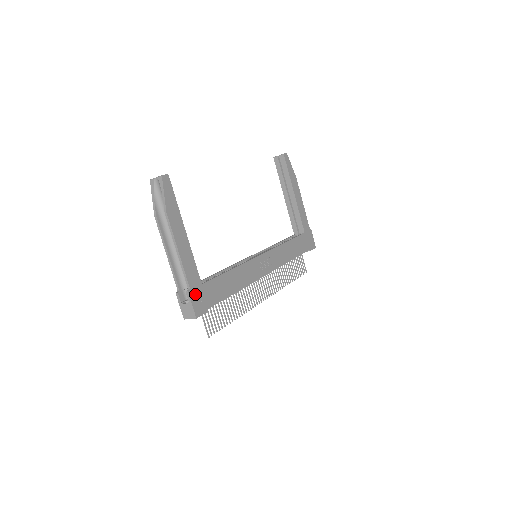
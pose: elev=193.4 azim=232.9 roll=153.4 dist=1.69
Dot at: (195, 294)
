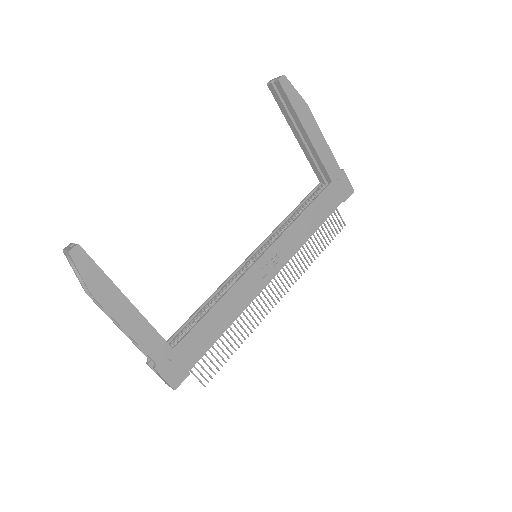
Dot at: (166, 365)
